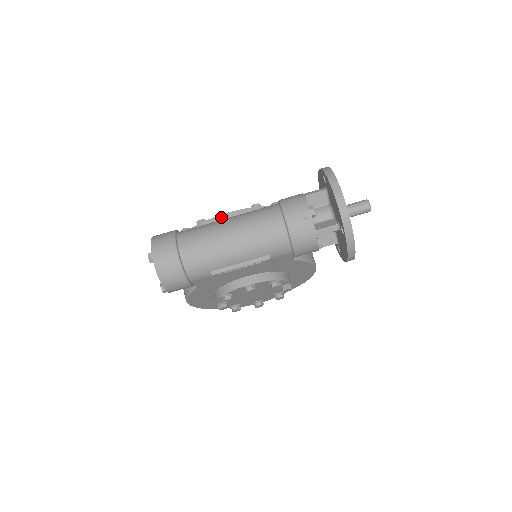
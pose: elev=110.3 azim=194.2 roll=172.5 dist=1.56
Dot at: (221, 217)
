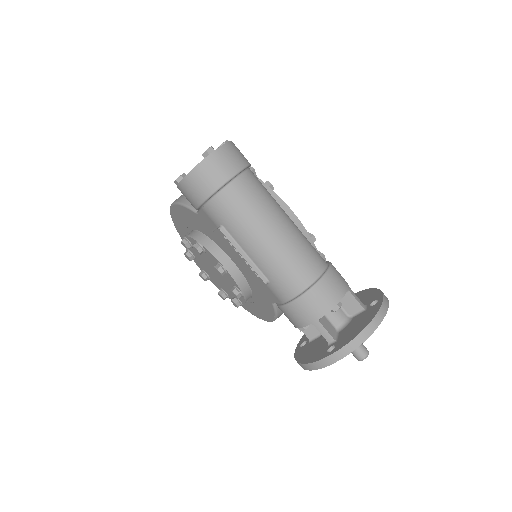
Dot at: (285, 207)
